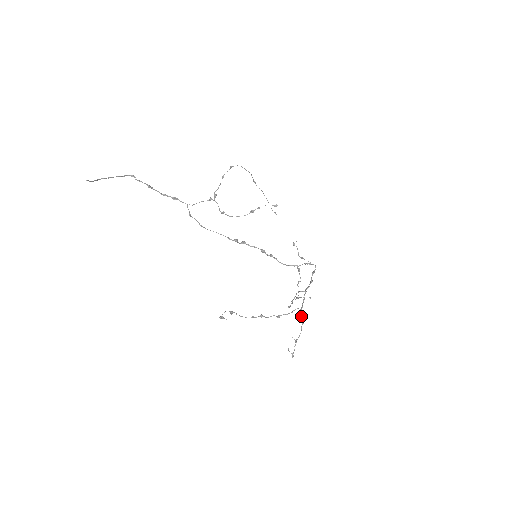
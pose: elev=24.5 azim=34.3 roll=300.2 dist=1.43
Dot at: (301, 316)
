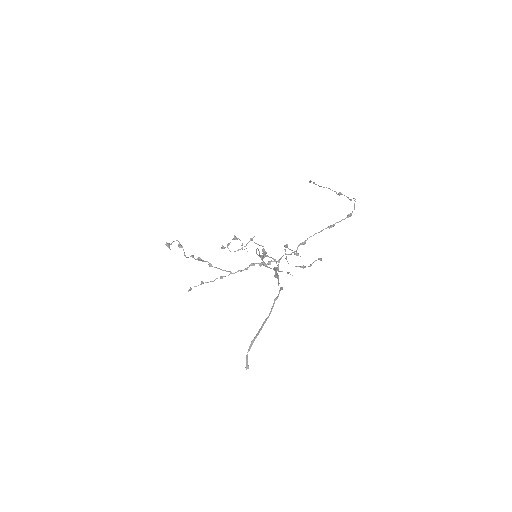
Dot at: (225, 276)
